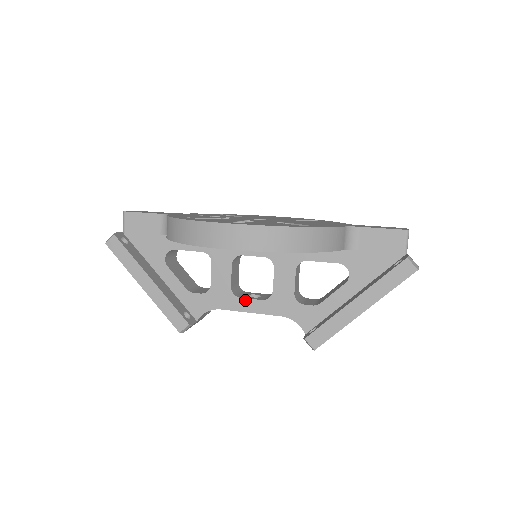
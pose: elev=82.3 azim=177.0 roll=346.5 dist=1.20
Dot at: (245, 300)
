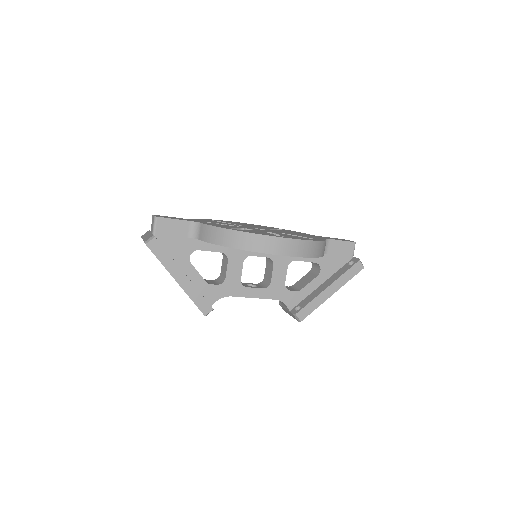
Dot at: (250, 289)
